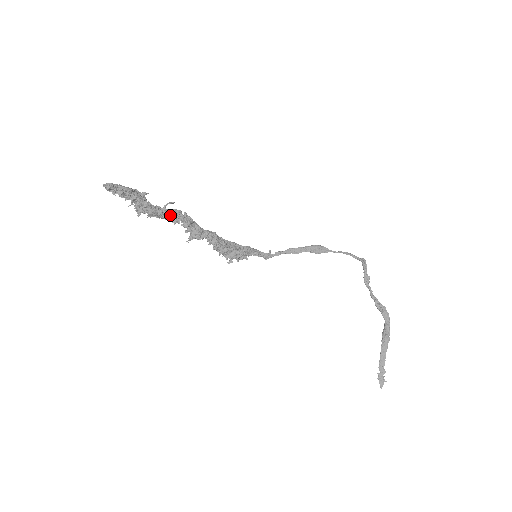
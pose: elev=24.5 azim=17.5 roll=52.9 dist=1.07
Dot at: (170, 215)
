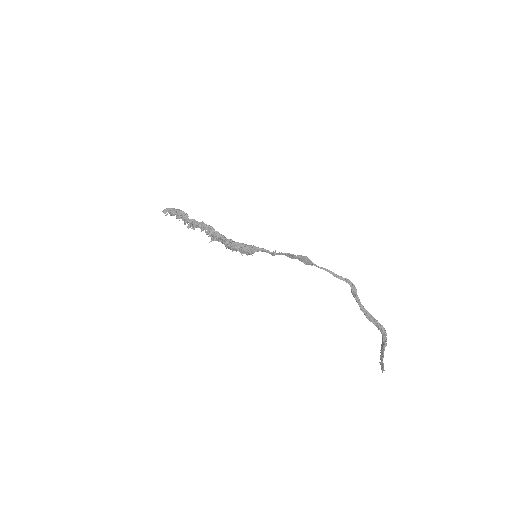
Dot at: (199, 226)
